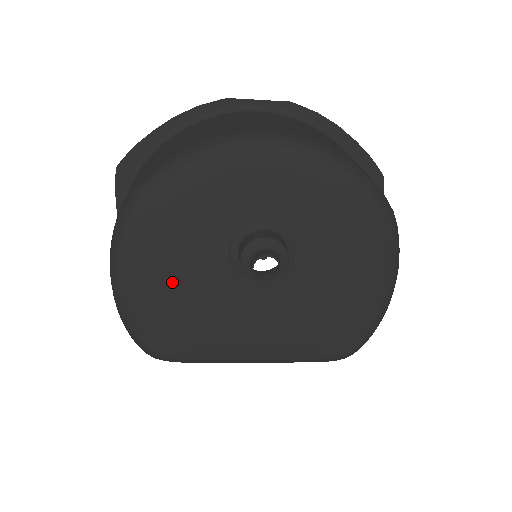
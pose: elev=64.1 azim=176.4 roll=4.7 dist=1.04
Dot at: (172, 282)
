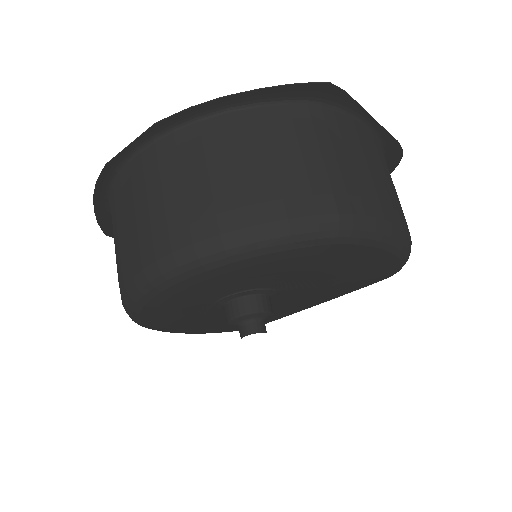
Dot at: (211, 324)
